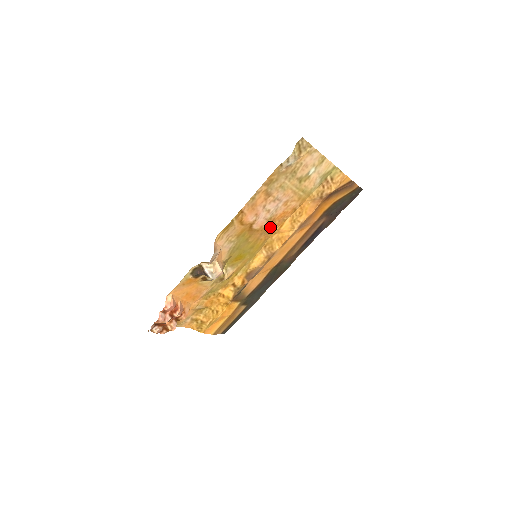
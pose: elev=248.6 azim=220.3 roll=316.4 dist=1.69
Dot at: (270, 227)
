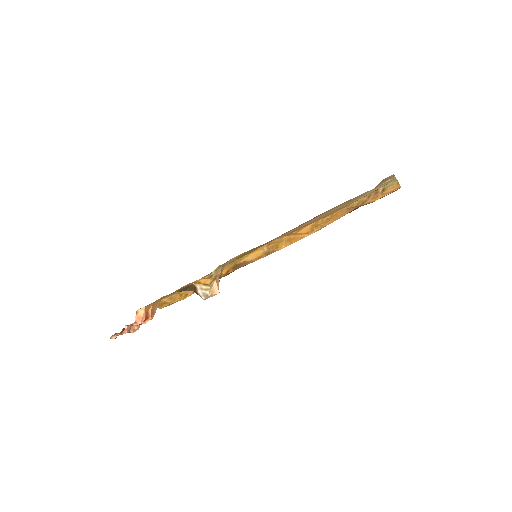
Dot at: occluded
